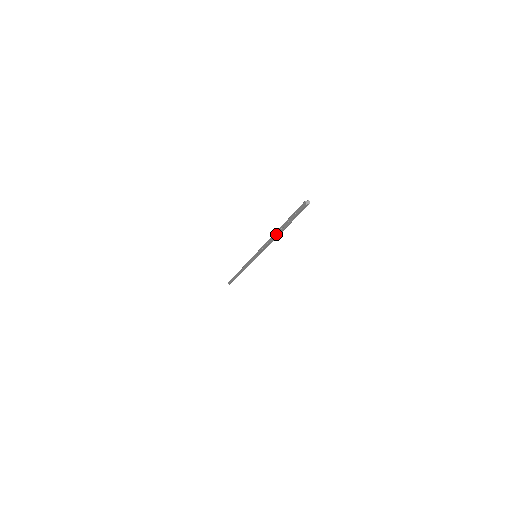
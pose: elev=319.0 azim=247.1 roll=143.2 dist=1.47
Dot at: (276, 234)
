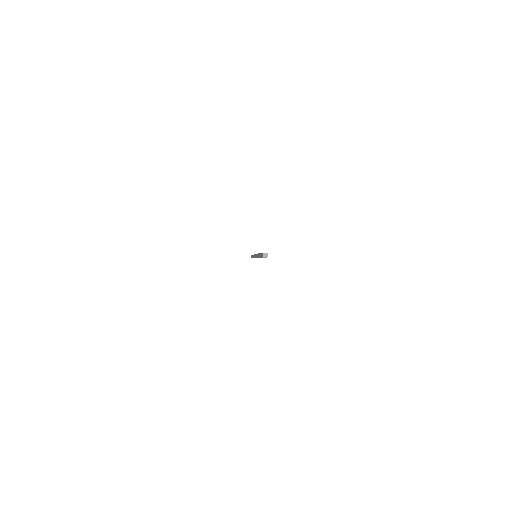
Dot at: (257, 256)
